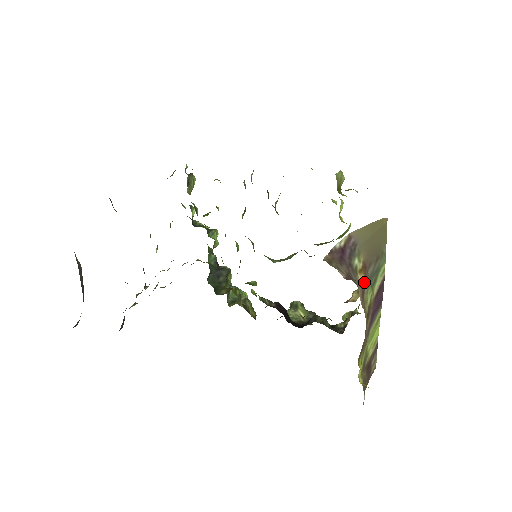
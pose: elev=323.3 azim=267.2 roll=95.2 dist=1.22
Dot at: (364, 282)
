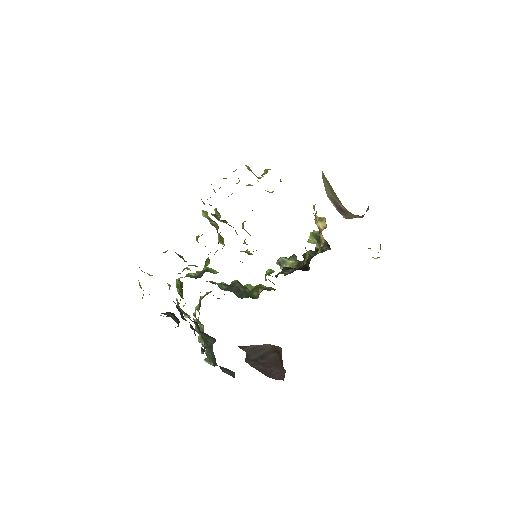
Dot at: occluded
